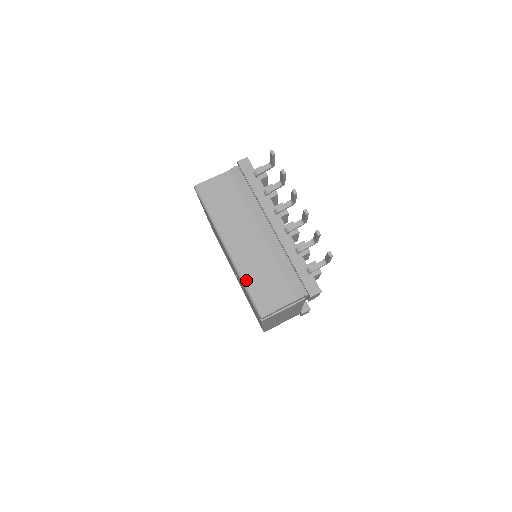
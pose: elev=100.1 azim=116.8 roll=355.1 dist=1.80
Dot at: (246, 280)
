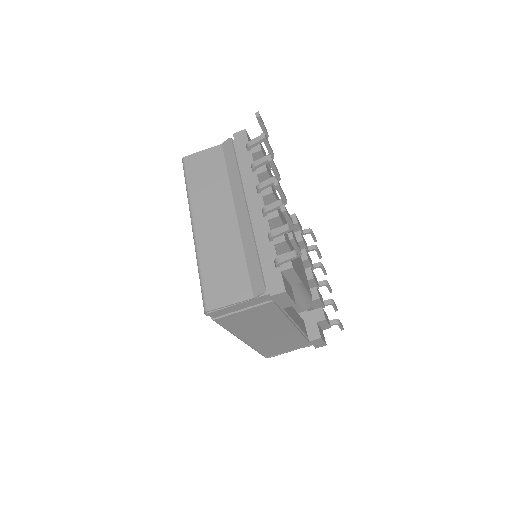
Dot at: (201, 265)
